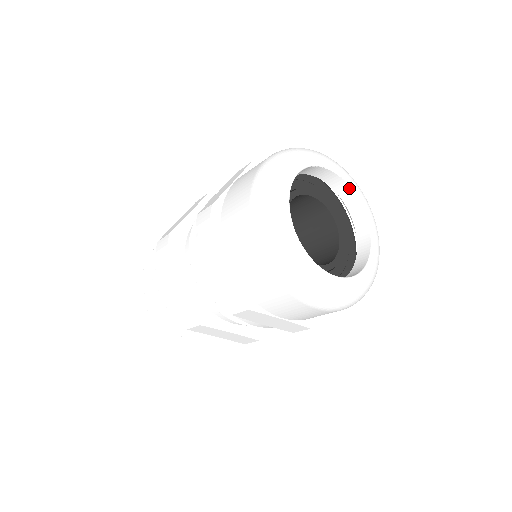
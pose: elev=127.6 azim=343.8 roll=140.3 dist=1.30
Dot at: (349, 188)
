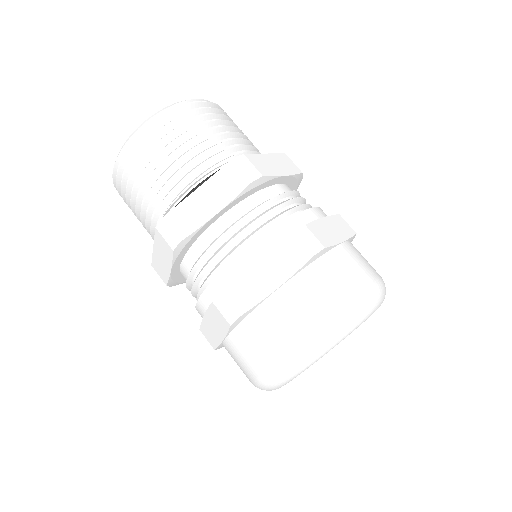
Dot at: occluded
